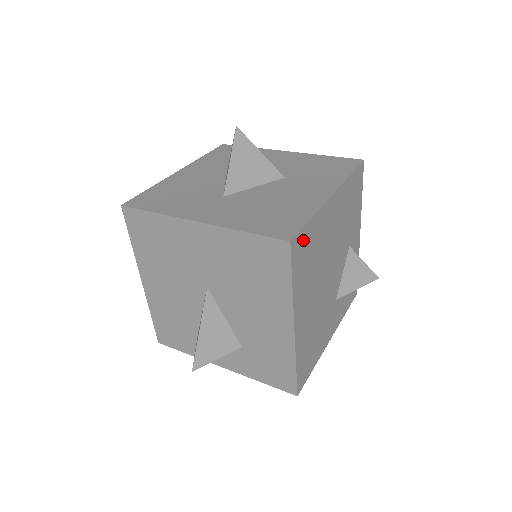
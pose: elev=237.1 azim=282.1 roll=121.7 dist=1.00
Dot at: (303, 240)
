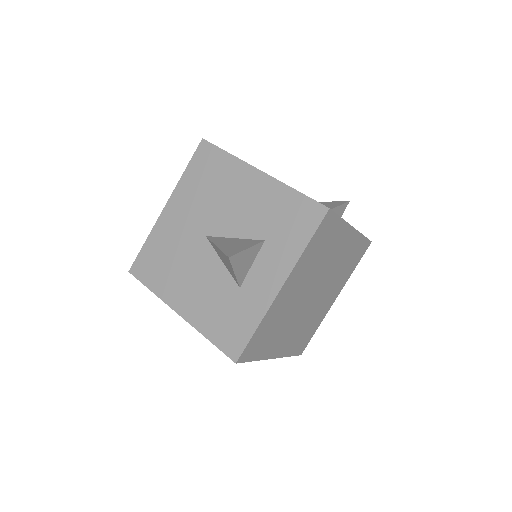
Dot at: occluded
